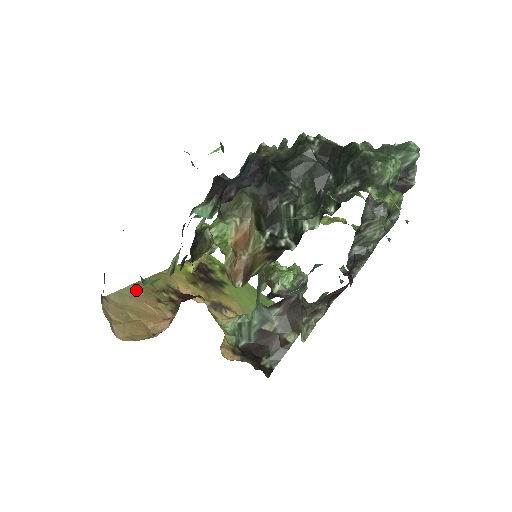
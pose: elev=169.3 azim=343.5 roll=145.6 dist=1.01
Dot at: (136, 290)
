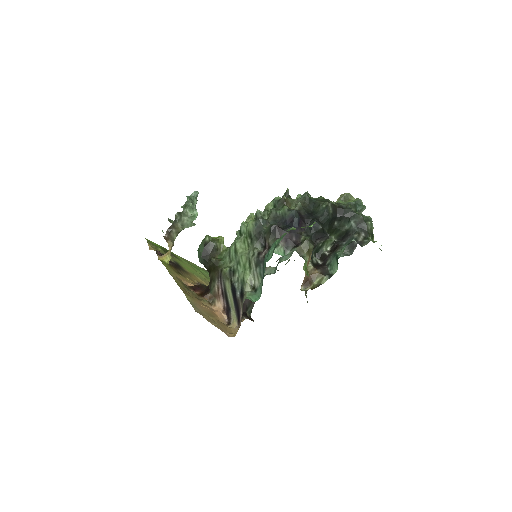
Dot at: (190, 298)
